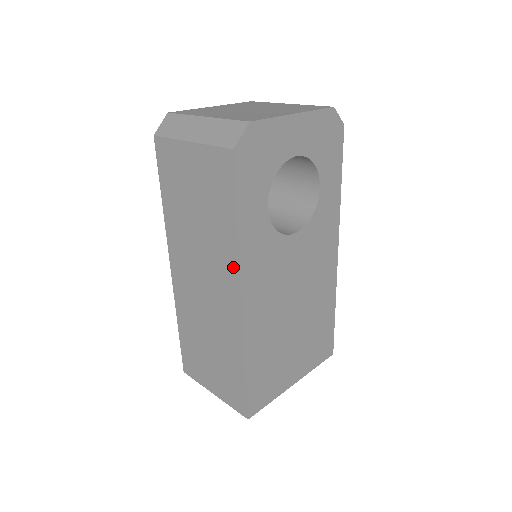
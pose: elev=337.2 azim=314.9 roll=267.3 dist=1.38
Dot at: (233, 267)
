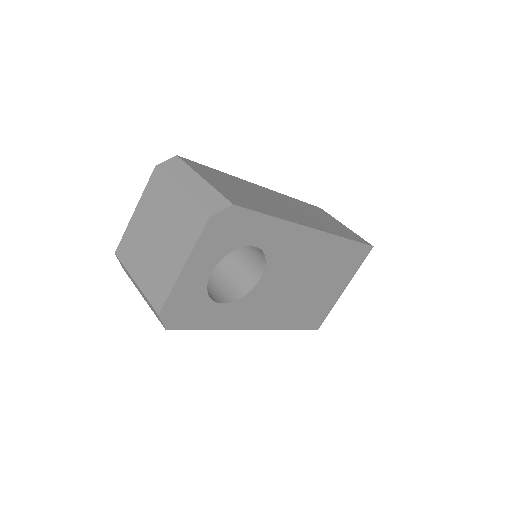
Dot at: occluded
